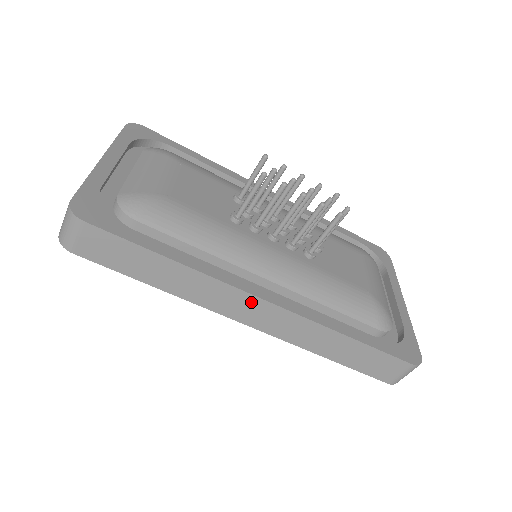
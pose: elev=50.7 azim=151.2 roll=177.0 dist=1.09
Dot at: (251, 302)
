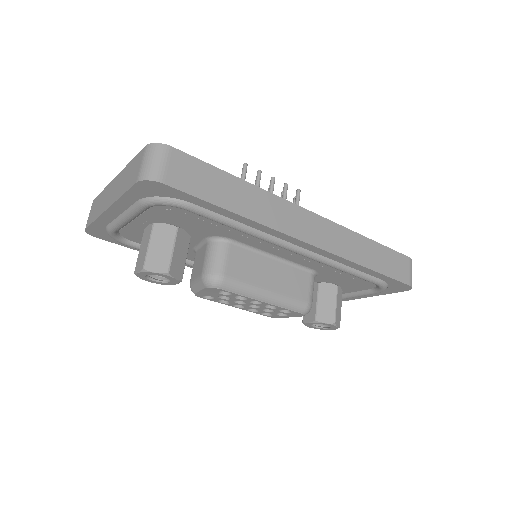
Dot at: (303, 216)
